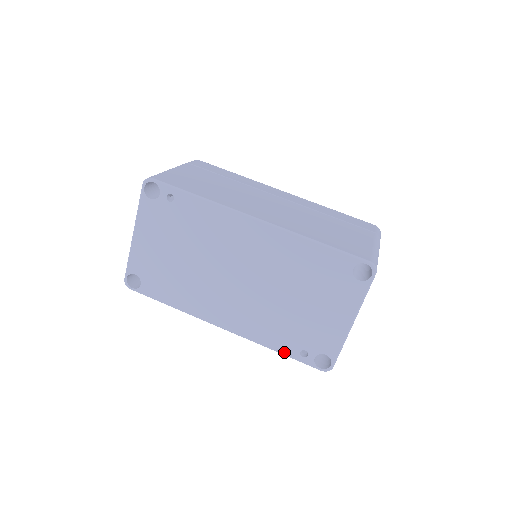
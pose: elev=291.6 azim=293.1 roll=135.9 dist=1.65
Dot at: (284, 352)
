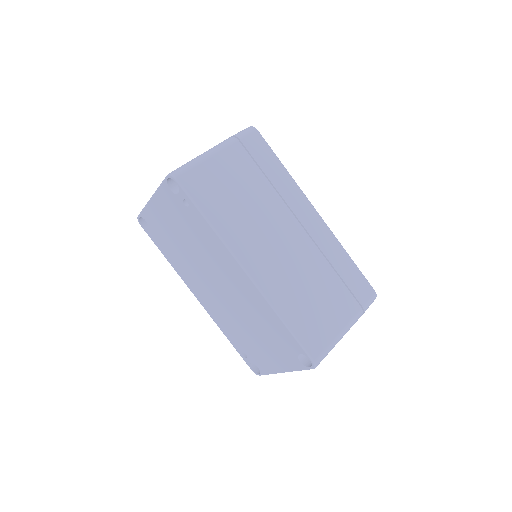
Dot at: (232, 343)
